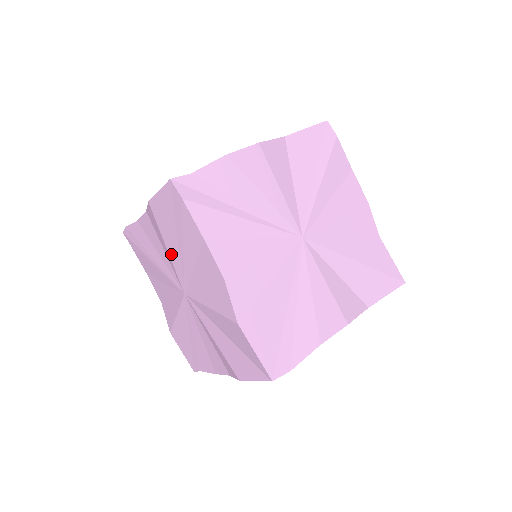
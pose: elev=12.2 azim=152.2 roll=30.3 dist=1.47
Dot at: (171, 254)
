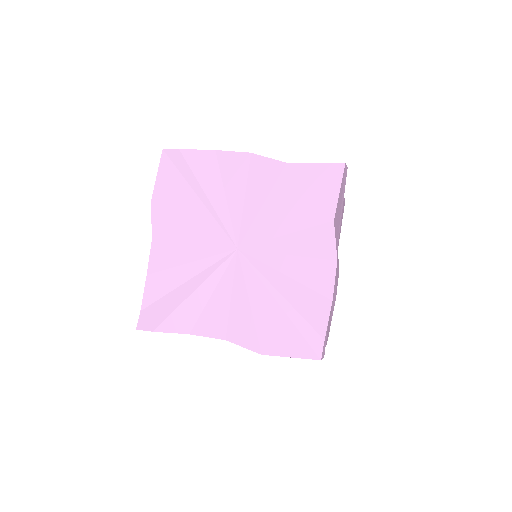
Dot at: occluded
